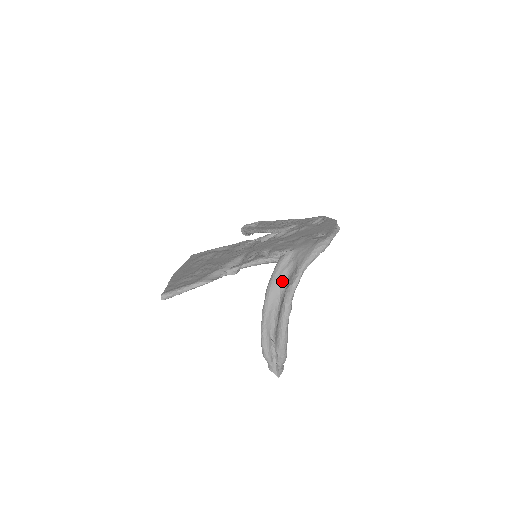
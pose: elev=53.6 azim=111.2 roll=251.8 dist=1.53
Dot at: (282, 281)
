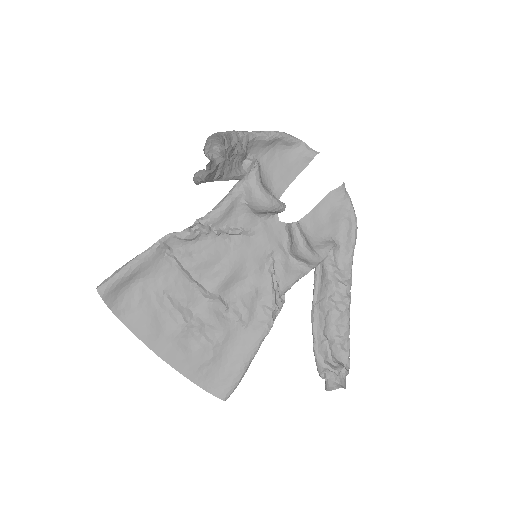
Dot at: occluded
